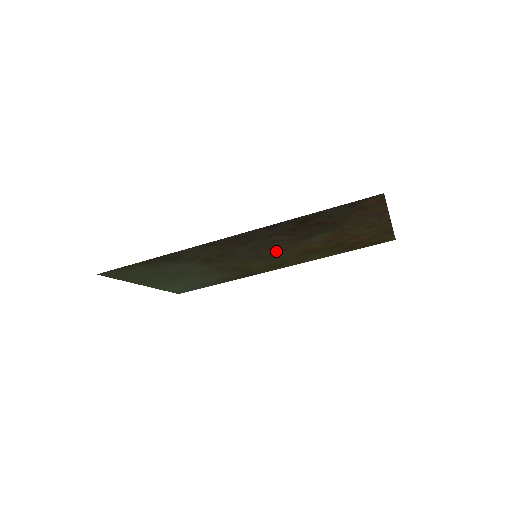
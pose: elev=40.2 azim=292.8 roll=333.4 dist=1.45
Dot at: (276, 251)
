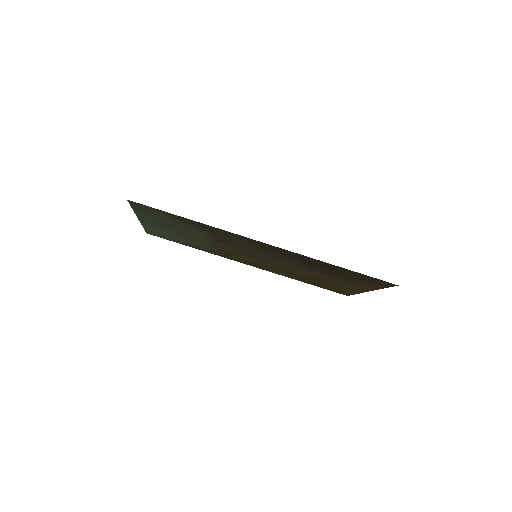
Dot at: (274, 261)
